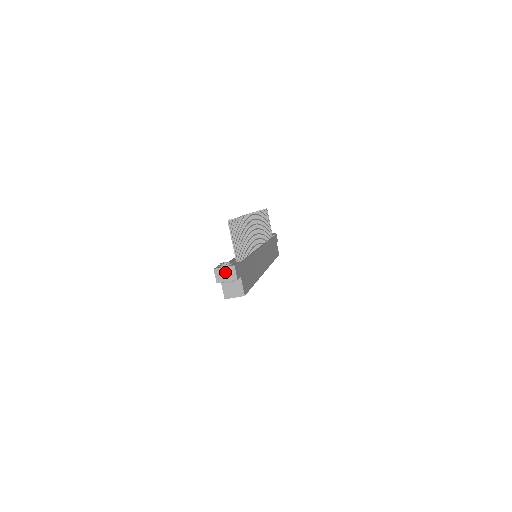
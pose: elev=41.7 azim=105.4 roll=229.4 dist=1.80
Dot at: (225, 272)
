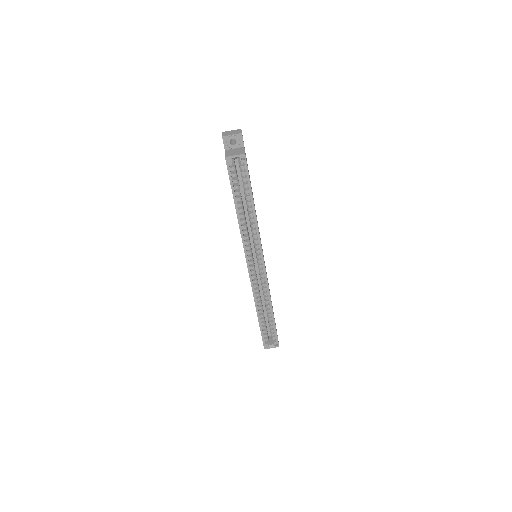
Dot at: (232, 132)
